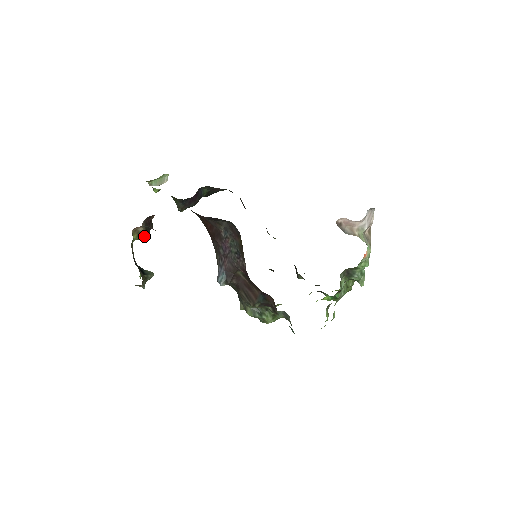
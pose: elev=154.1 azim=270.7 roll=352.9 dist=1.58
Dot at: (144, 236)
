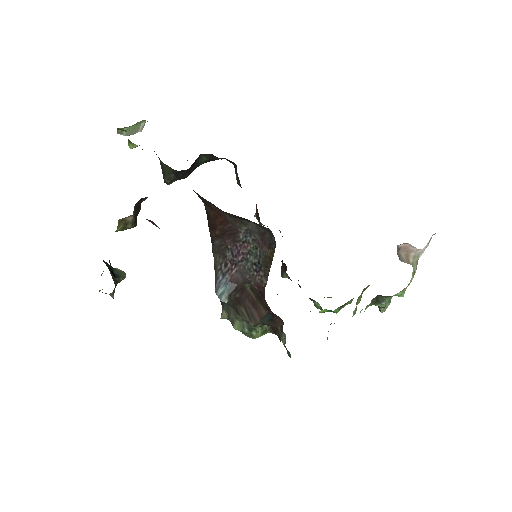
Dot at: (130, 227)
